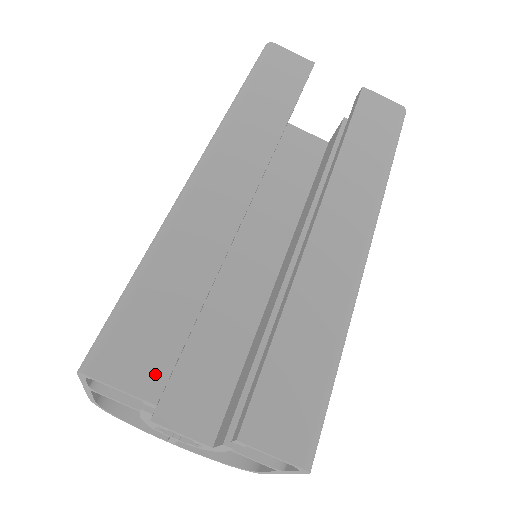
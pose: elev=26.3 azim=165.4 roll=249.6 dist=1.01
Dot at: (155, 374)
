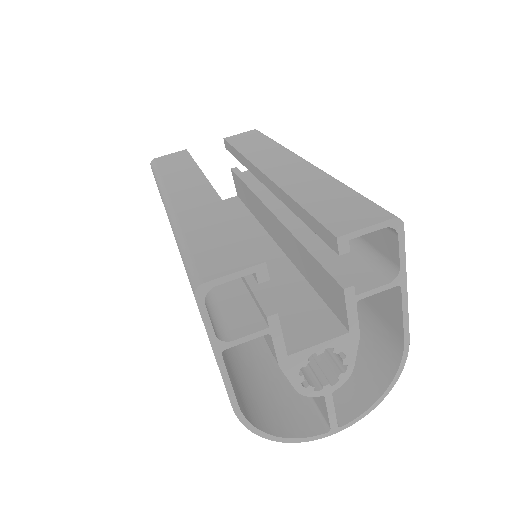
Dot at: (247, 256)
